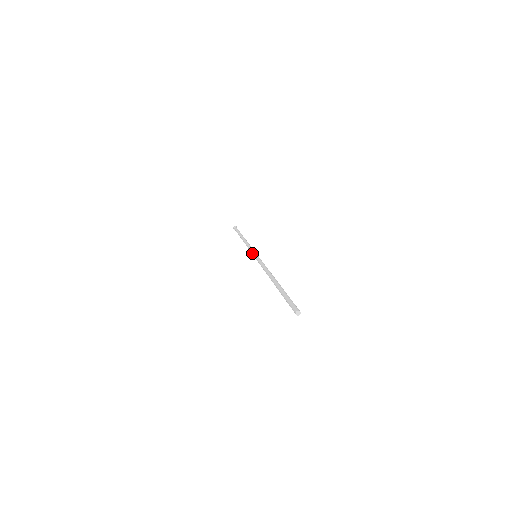
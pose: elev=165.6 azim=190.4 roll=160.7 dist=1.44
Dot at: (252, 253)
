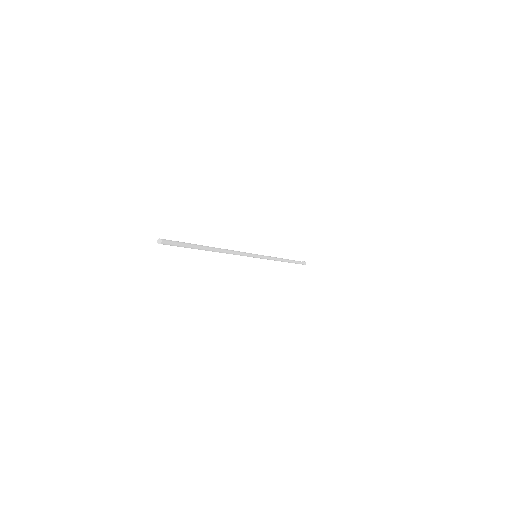
Dot at: occluded
